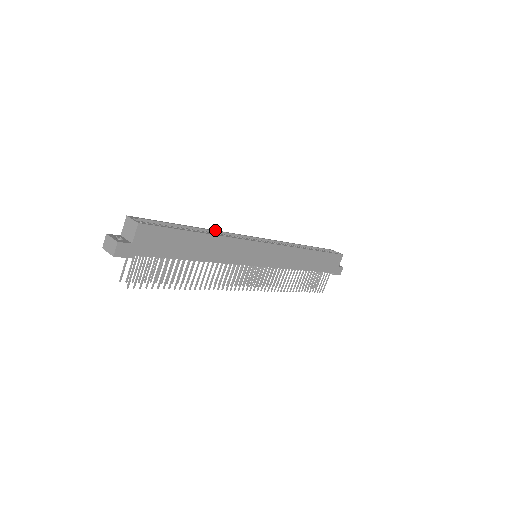
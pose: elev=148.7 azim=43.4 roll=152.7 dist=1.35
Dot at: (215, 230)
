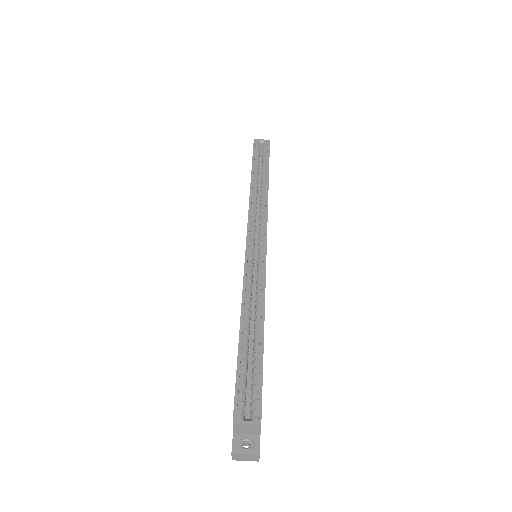
Dot at: (242, 298)
